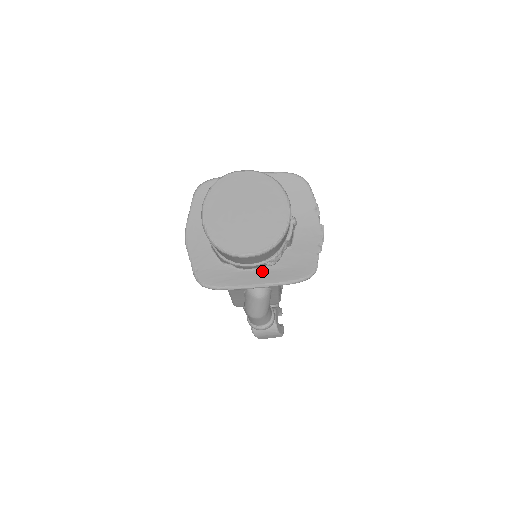
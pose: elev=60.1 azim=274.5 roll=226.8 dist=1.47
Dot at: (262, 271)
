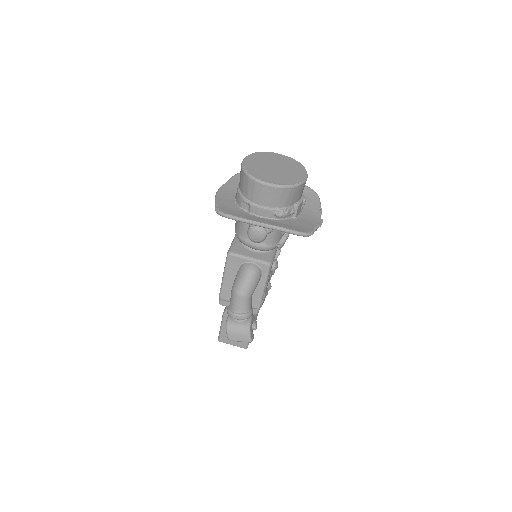
Dot at: (269, 220)
